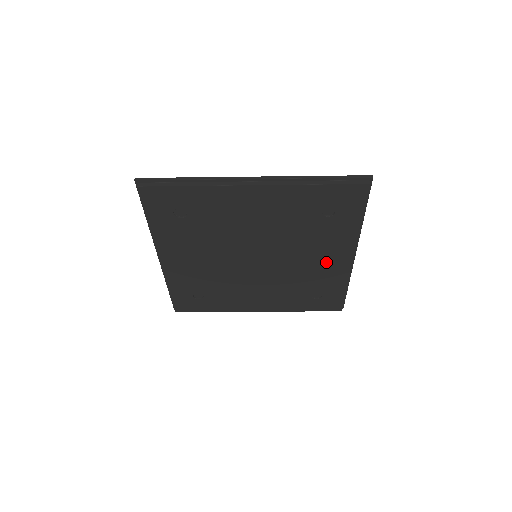
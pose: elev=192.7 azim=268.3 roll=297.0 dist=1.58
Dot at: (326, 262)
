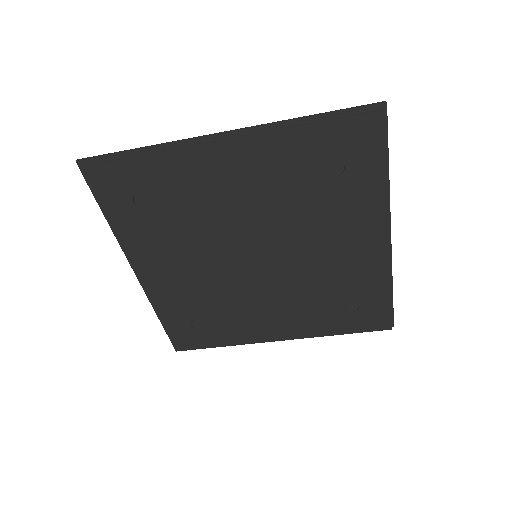
Dot at: (351, 252)
